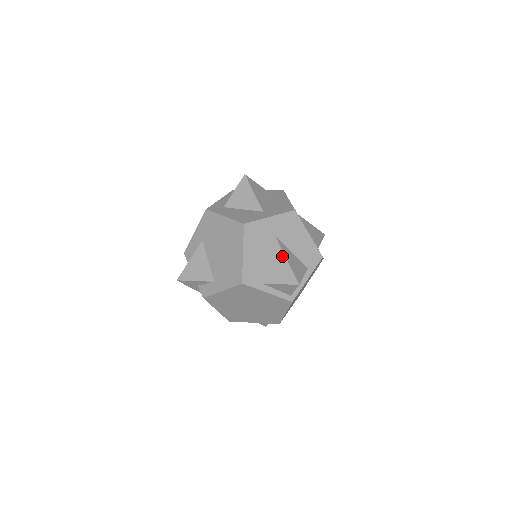
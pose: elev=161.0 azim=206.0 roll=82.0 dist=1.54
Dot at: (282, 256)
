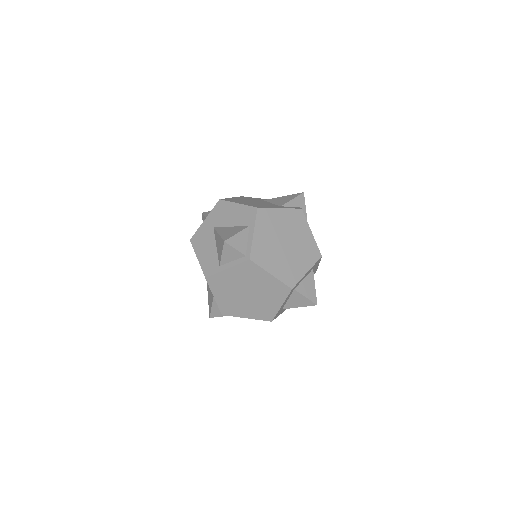
Dot at: (217, 235)
